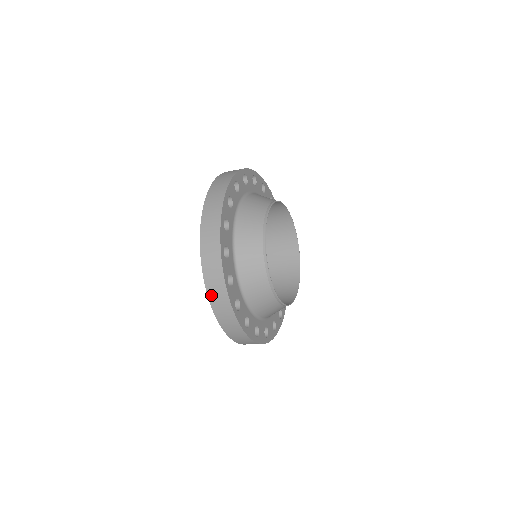
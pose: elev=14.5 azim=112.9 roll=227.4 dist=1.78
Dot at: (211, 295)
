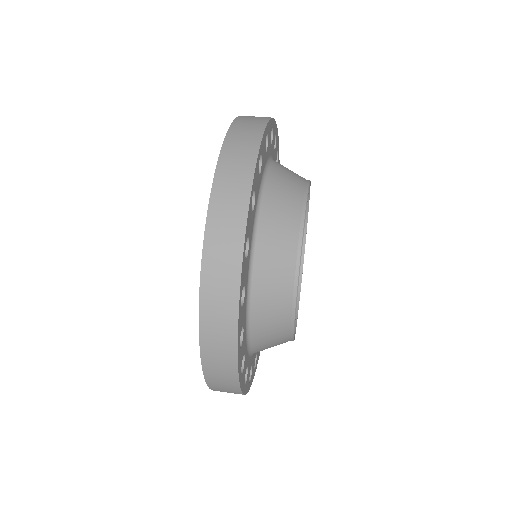
Dot at: occluded
